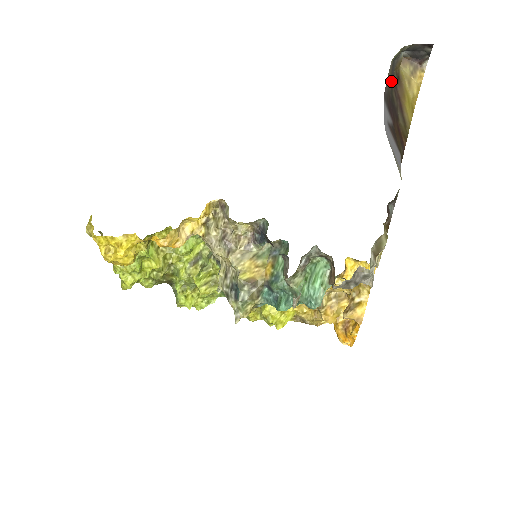
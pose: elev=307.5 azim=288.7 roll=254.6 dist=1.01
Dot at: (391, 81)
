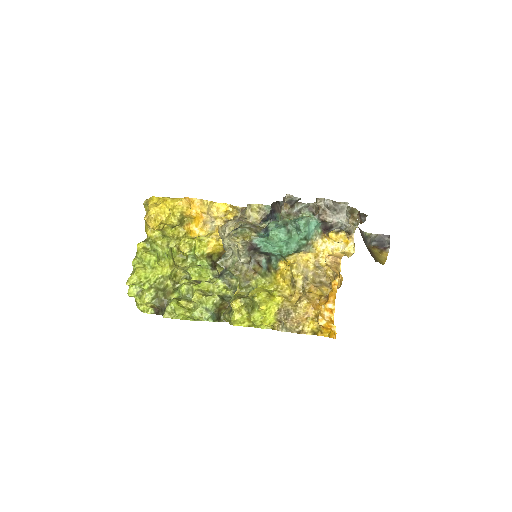
Dot at: (365, 243)
